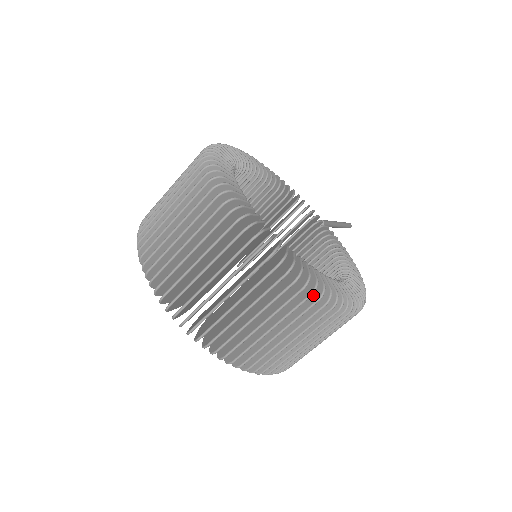
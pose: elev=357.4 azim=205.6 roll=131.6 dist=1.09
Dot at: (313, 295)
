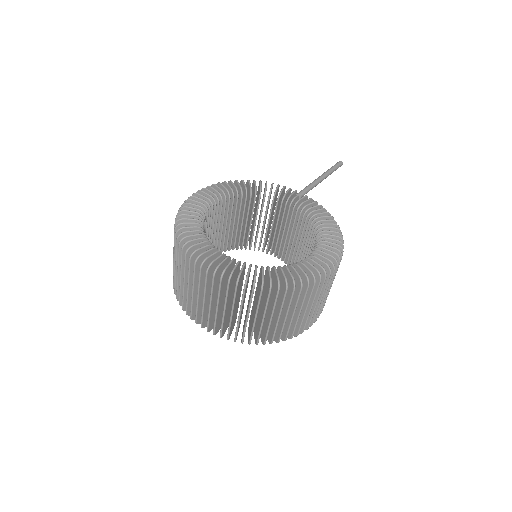
Dot at: (283, 287)
